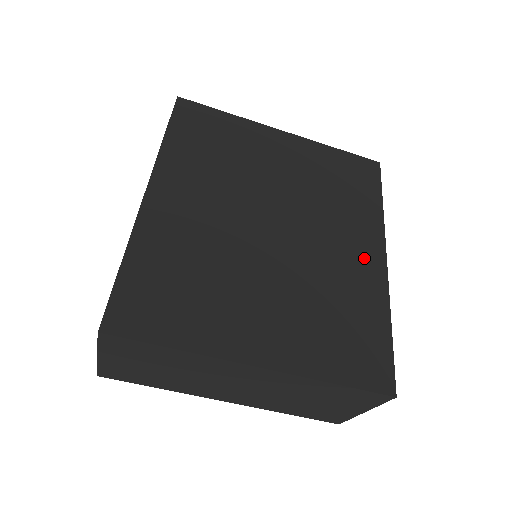
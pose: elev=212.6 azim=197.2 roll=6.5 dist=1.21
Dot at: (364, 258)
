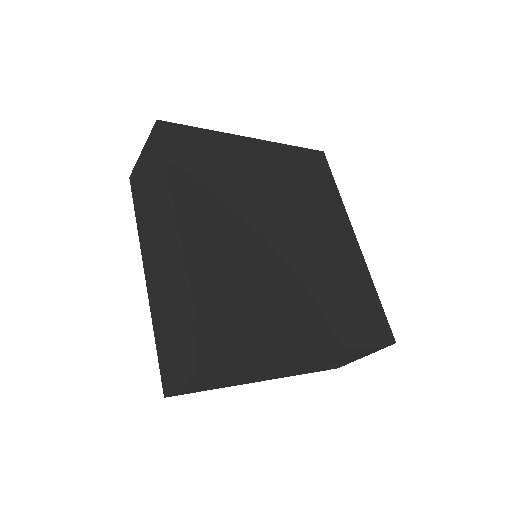
Dot at: (343, 242)
